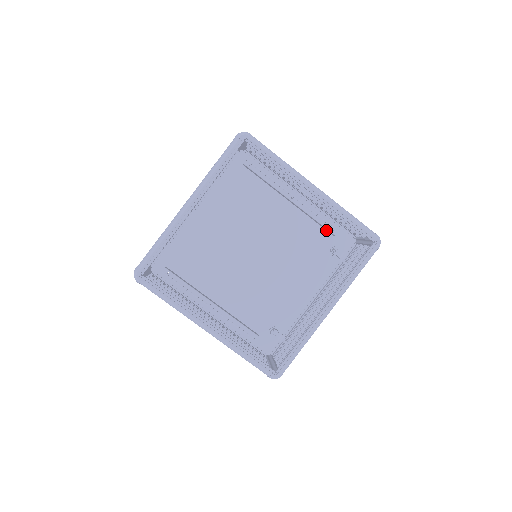
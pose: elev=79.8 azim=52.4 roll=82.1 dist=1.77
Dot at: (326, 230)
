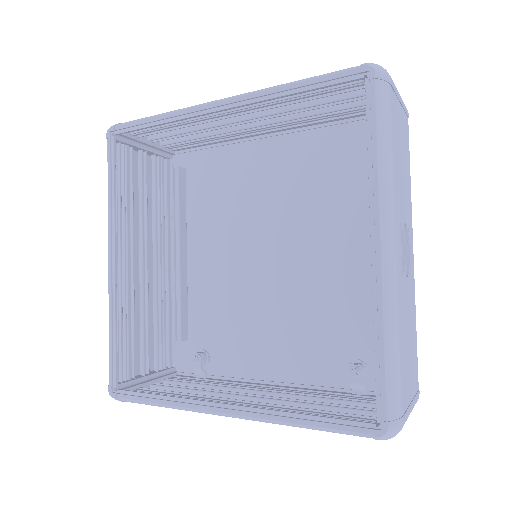
Dot at: occluded
